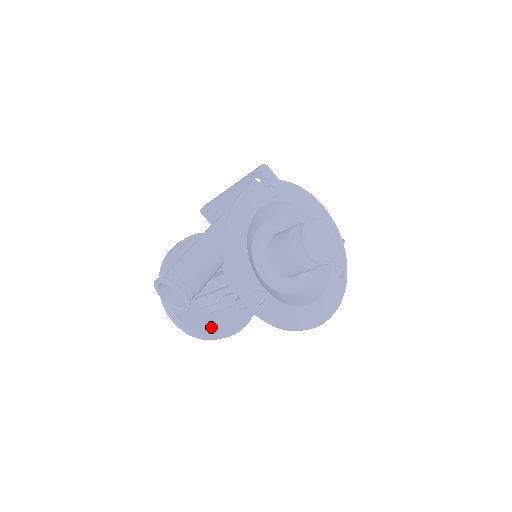
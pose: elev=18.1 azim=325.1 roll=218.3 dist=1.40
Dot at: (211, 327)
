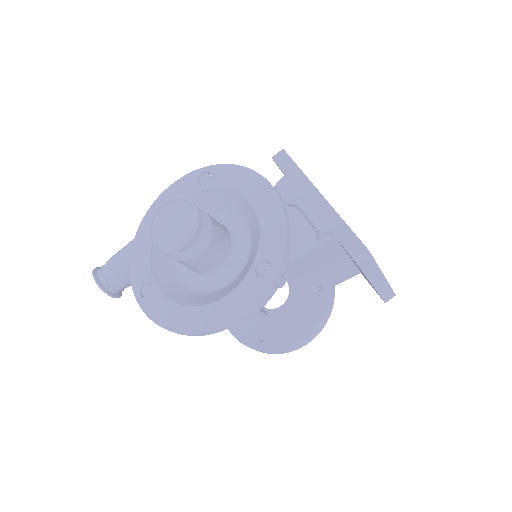
Dot at: (255, 337)
